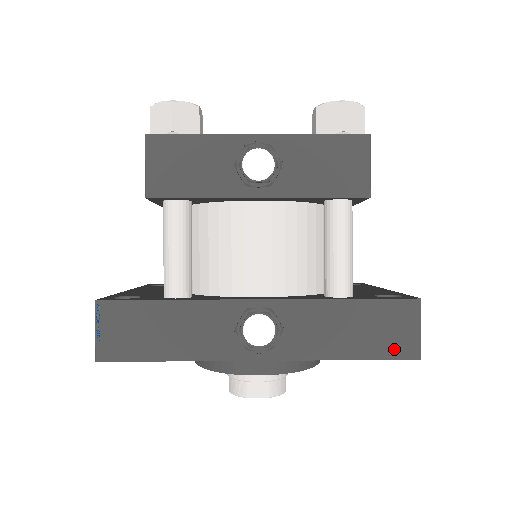
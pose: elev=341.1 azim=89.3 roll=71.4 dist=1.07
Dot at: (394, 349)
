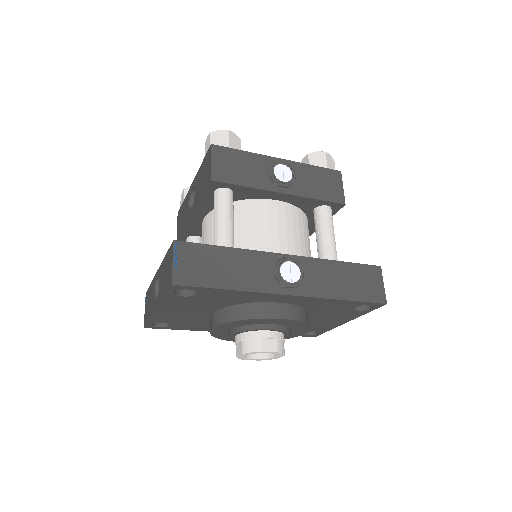
Dot at: (371, 296)
